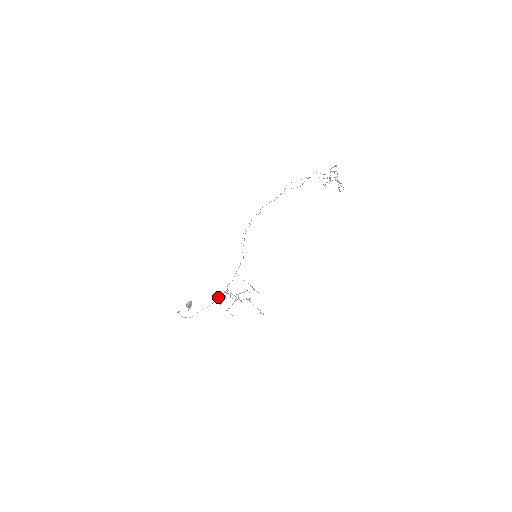
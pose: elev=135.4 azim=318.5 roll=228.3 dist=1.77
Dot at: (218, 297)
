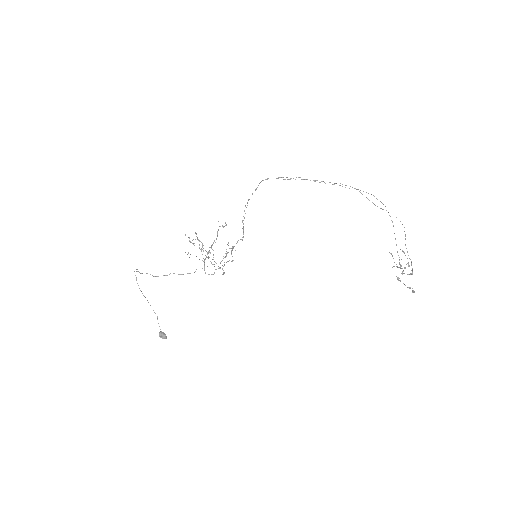
Dot at: (190, 273)
